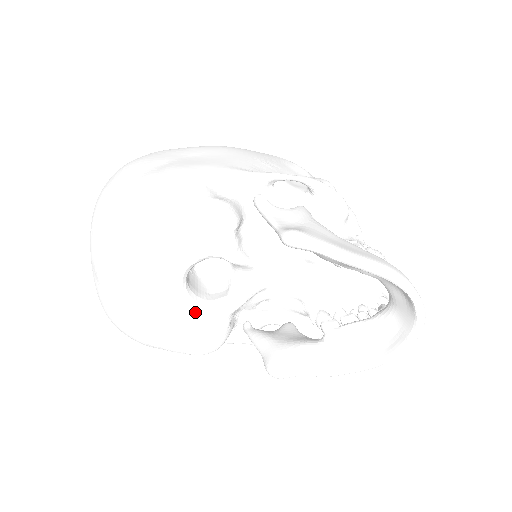
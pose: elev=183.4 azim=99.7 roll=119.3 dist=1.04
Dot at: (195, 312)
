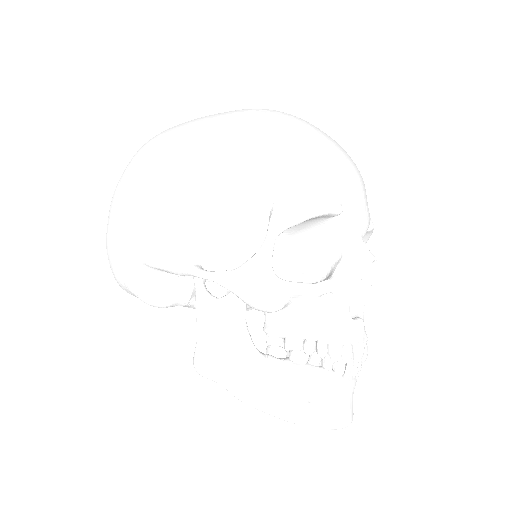
Dot at: occluded
